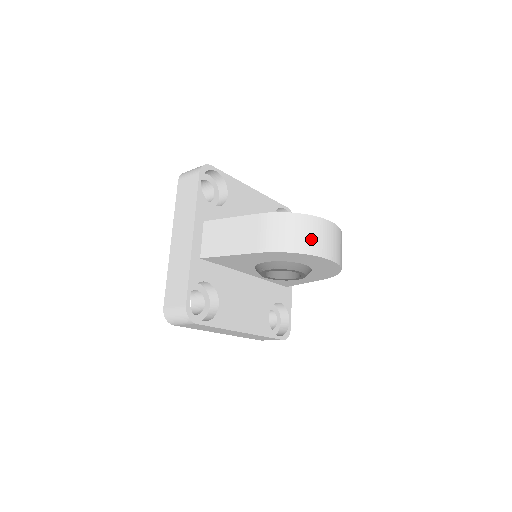
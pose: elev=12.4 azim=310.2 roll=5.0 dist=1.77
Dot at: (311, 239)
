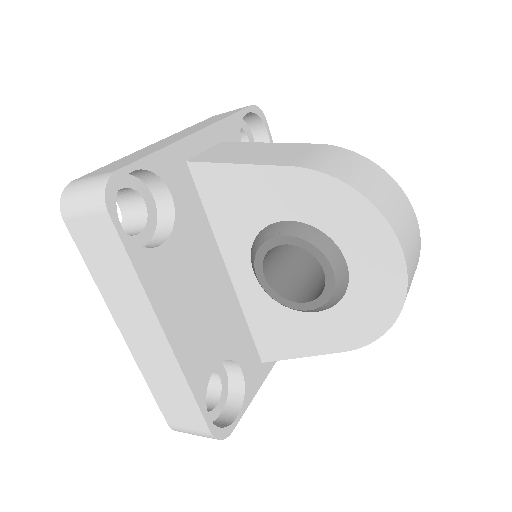
Dot at: (388, 200)
